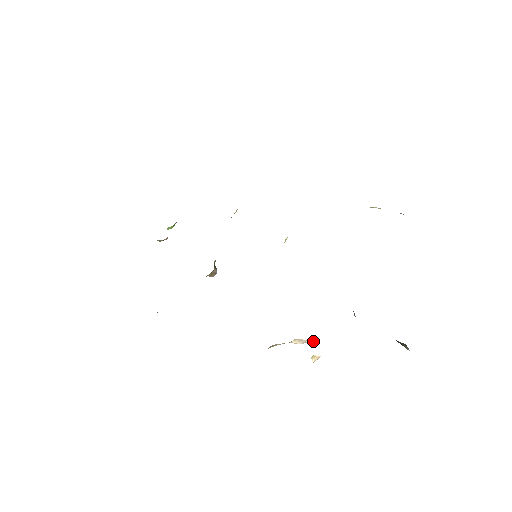
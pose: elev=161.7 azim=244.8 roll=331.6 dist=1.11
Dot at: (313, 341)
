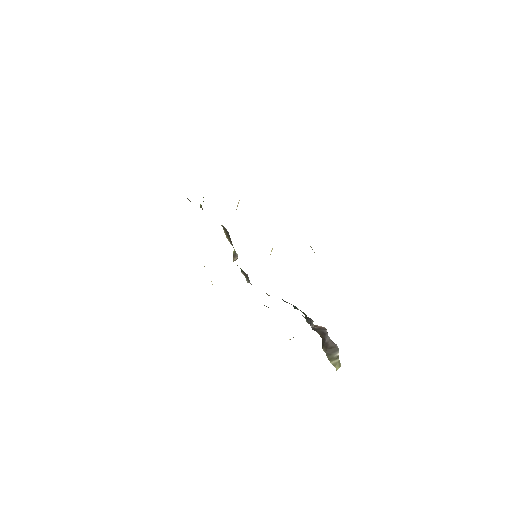
Dot at: occluded
